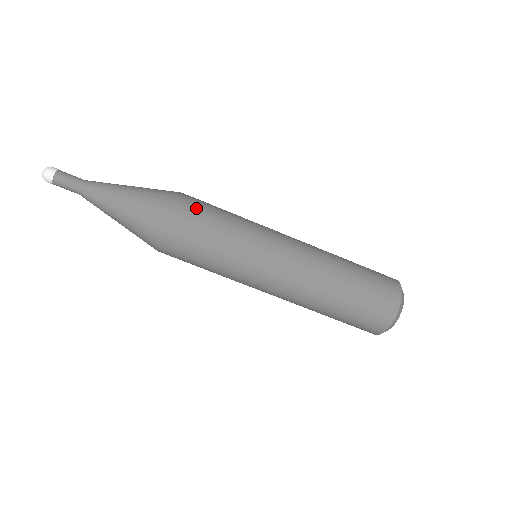
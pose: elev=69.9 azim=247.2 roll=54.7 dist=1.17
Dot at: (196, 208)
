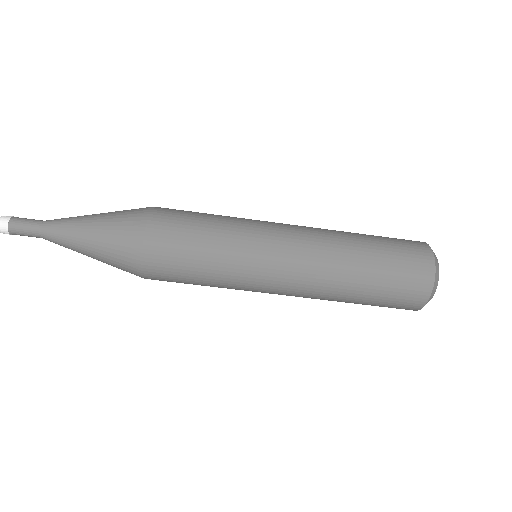
Dot at: (175, 211)
